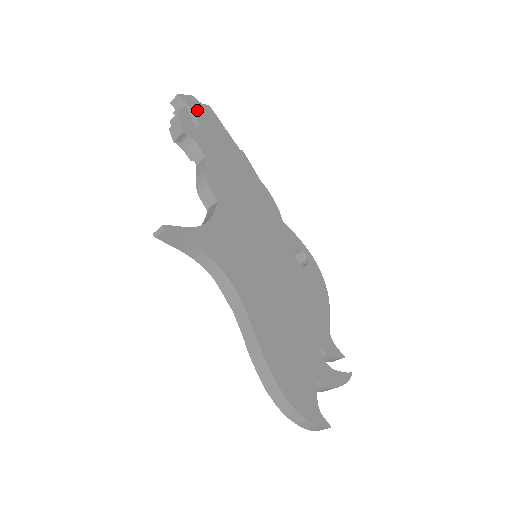
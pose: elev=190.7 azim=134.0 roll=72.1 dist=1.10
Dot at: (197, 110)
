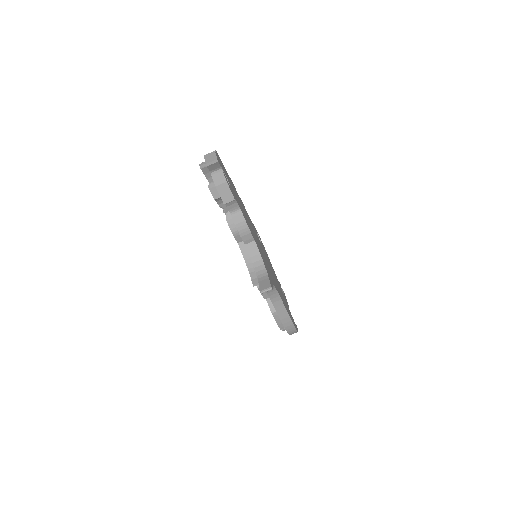
Dot at: (221, 165)
